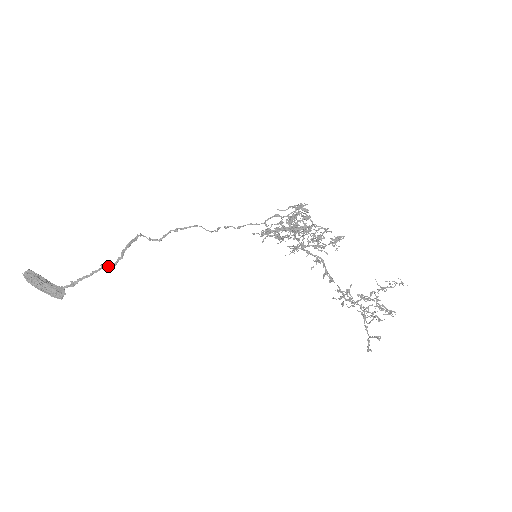
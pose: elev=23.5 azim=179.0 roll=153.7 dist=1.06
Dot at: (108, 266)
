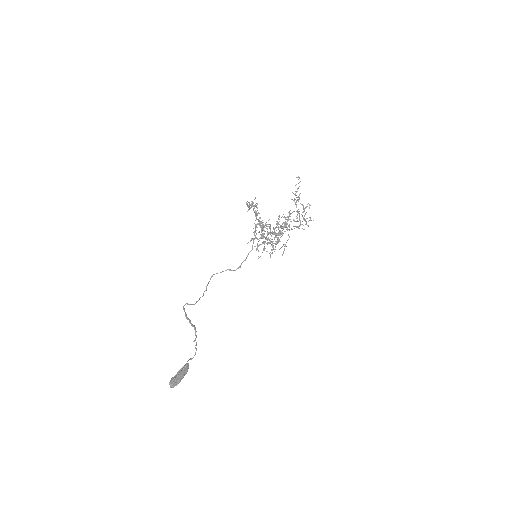
Dot at: (196, 337)
